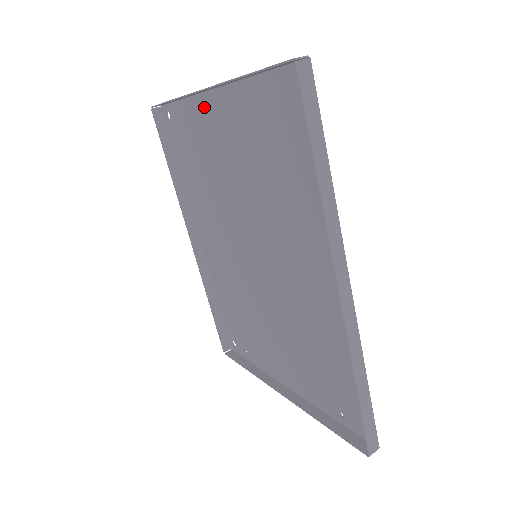
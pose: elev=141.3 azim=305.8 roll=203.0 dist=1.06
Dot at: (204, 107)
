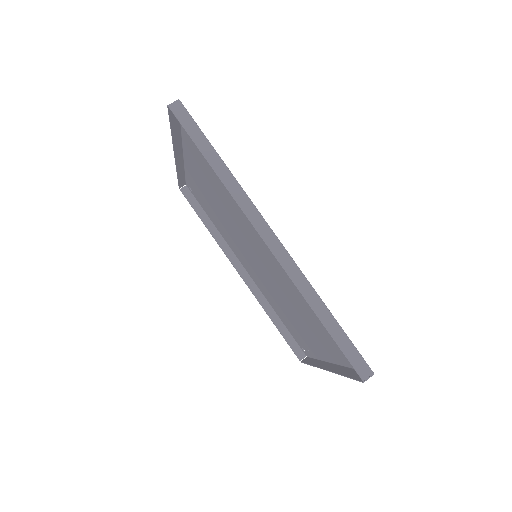
Dot at: (189, 168)
